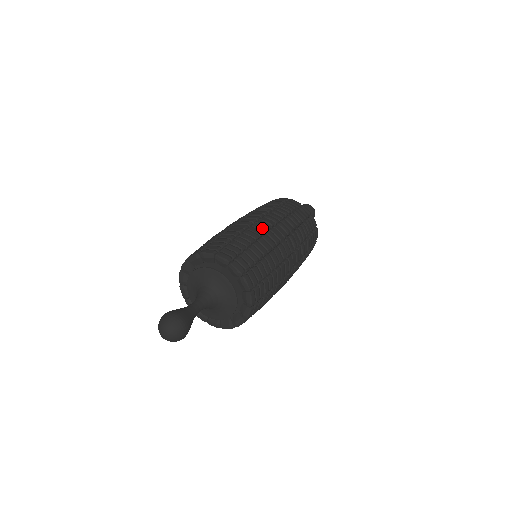
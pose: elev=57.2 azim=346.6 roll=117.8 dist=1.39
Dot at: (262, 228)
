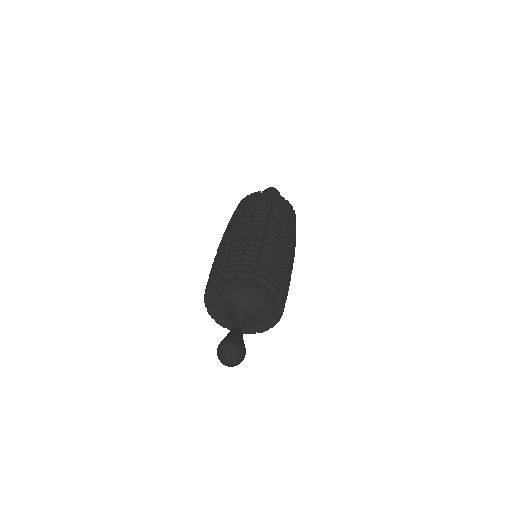
Dot at: (276, 238)
